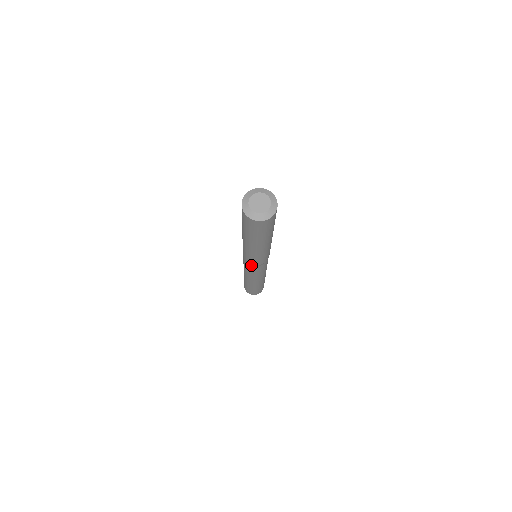
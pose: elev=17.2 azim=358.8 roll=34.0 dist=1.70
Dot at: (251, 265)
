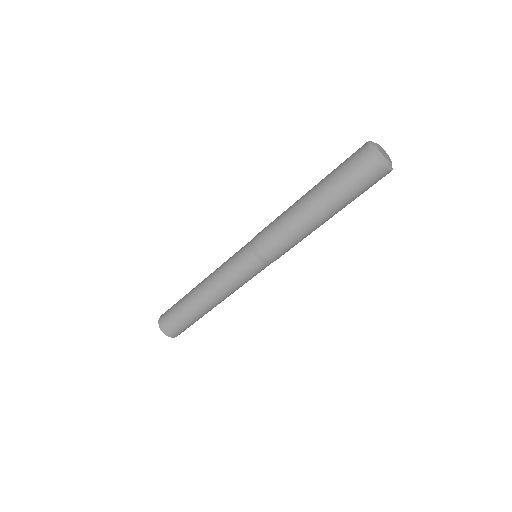
Dot at: (250, 245)
